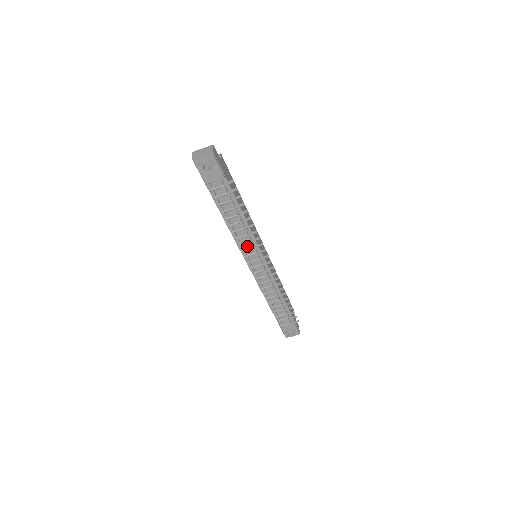
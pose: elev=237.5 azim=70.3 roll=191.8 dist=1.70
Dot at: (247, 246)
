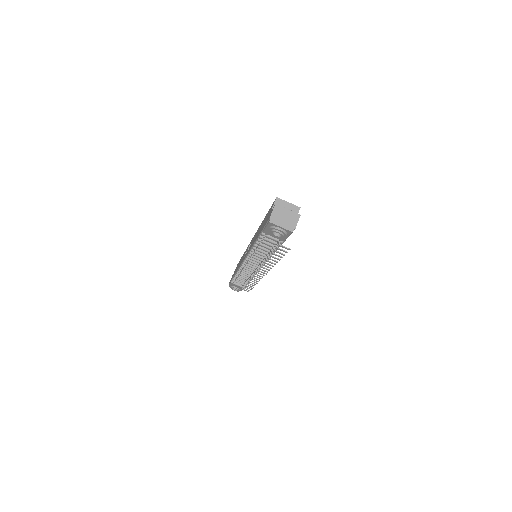
Dot at: occluded
